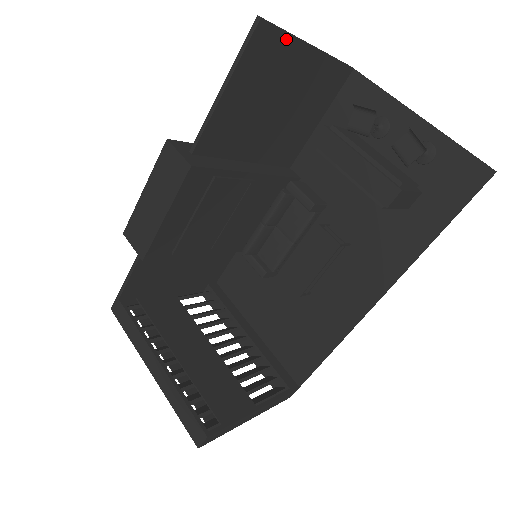
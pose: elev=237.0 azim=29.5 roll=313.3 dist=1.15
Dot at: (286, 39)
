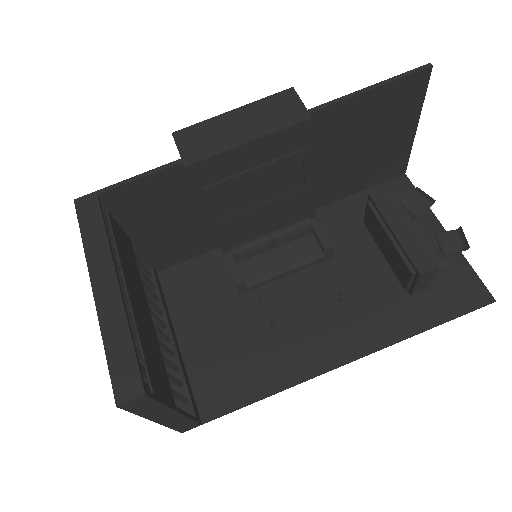
Dot at: (420, 100)
